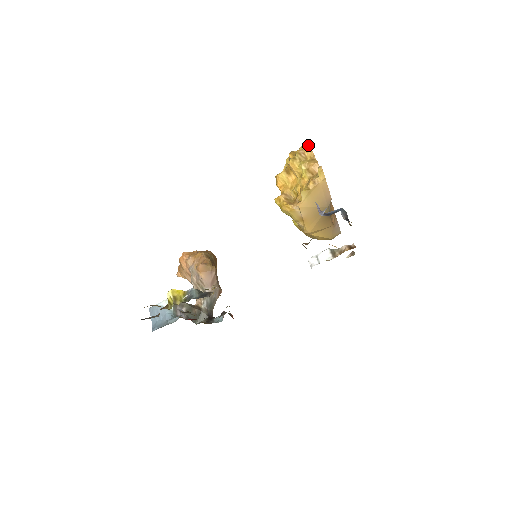
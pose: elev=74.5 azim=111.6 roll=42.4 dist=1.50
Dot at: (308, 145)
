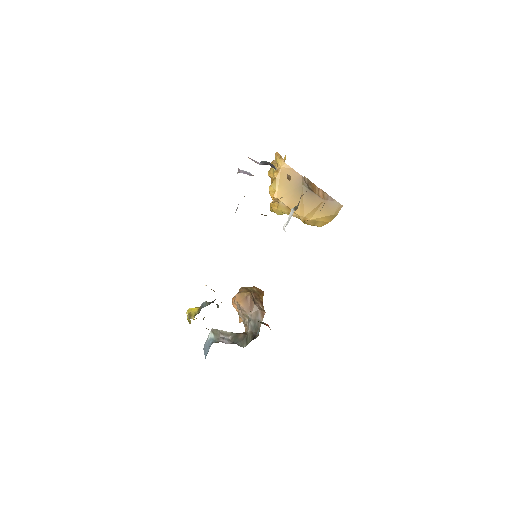
Dot at: (275, 153)
